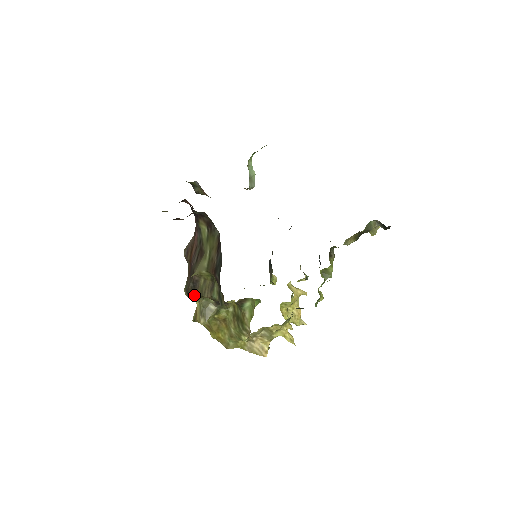
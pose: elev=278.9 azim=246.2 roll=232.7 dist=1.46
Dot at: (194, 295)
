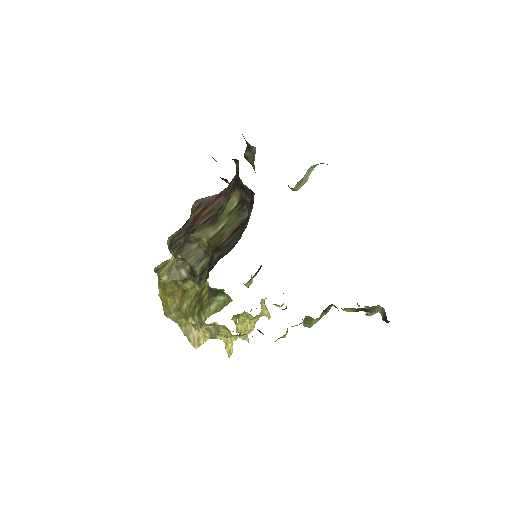
Dot at: (177, 252)
